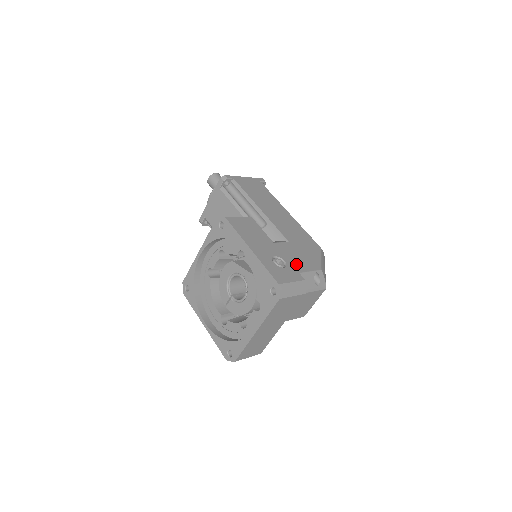
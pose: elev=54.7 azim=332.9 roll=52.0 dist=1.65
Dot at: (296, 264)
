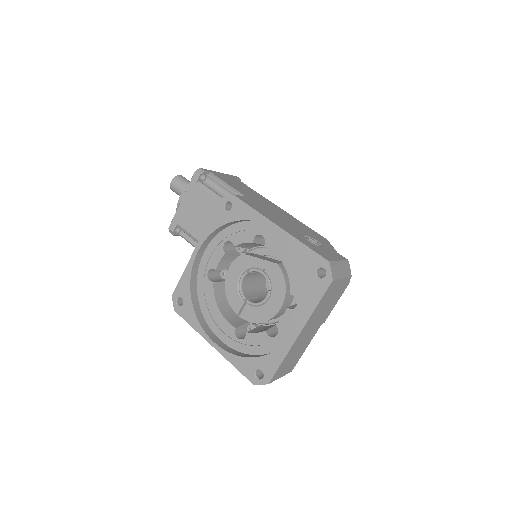
Dot at: occluded
